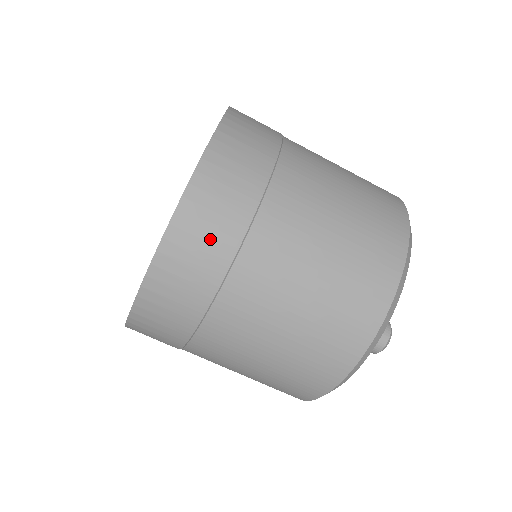
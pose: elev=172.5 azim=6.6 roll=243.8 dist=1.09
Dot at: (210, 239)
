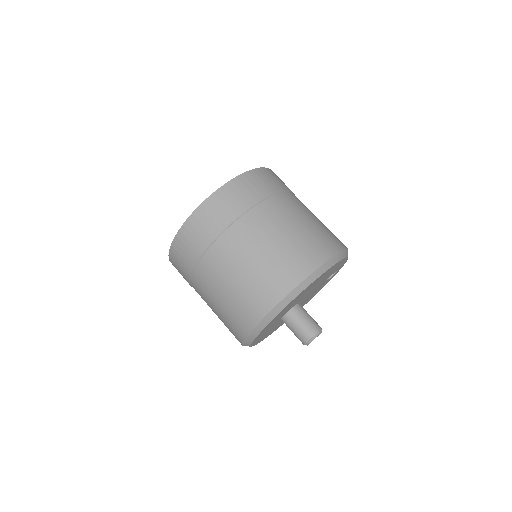
Dot at: (246, 194)
